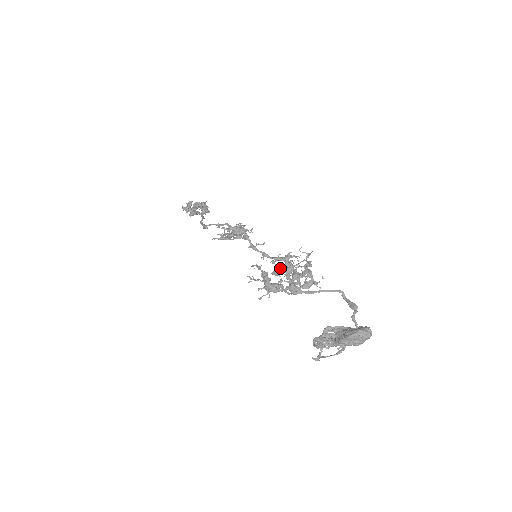
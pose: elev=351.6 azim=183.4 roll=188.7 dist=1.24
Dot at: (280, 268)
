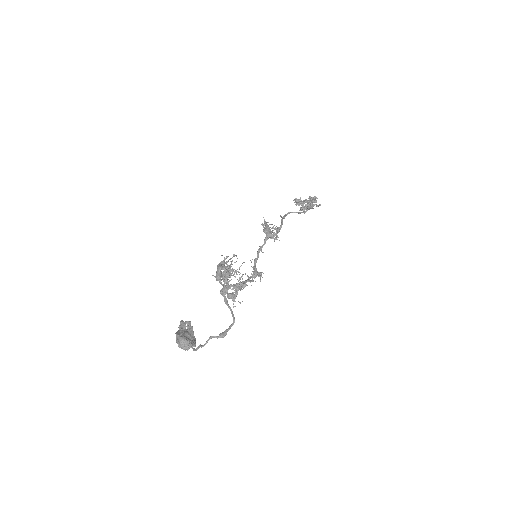
Dot at: (225, 267)
